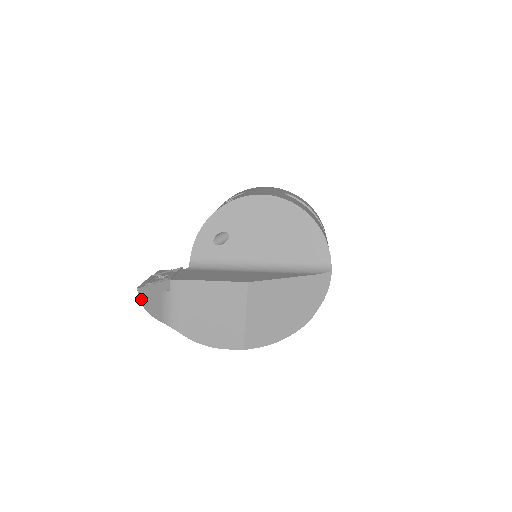
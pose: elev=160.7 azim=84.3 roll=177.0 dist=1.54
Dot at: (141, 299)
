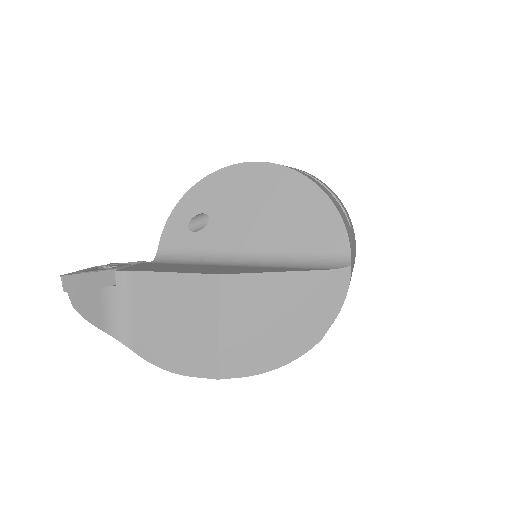
Dot at: (68, 293)
